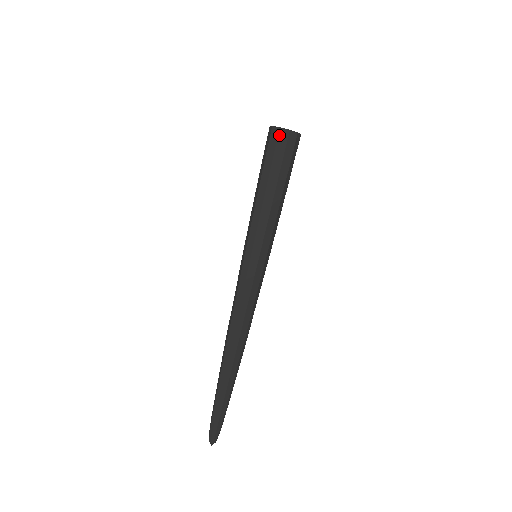
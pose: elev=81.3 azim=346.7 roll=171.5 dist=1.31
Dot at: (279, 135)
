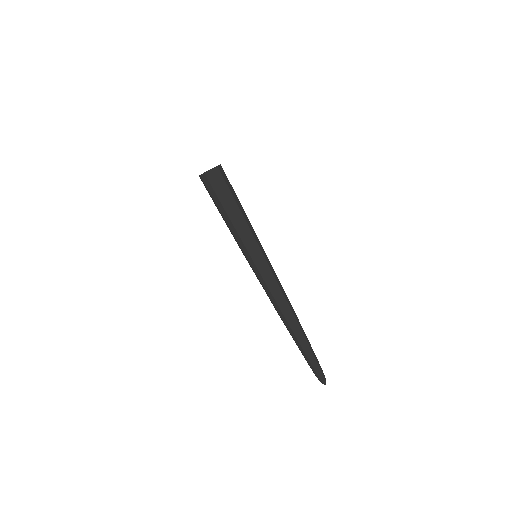
Dot at: (207, 177)
